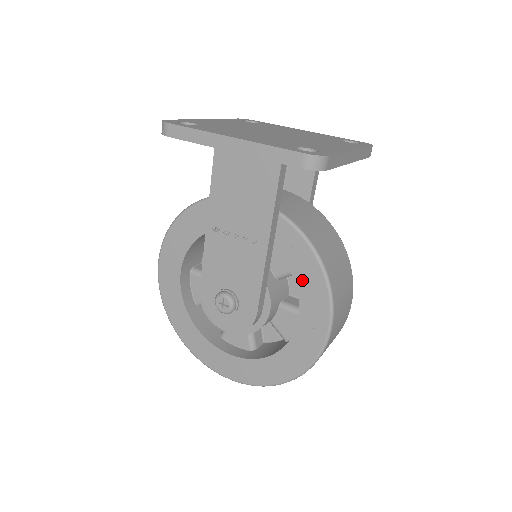
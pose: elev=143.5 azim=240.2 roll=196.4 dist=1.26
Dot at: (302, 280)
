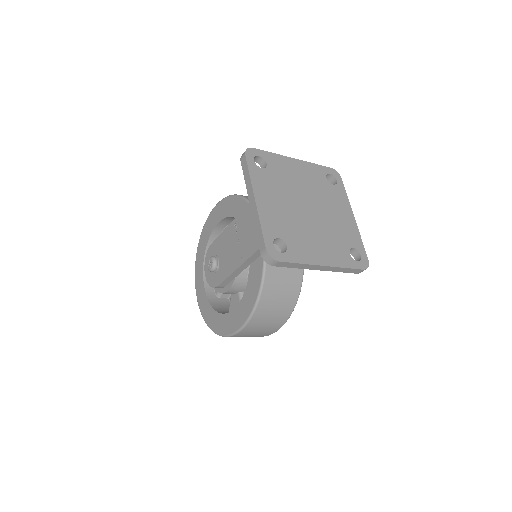
Dot at: (247, 296)
